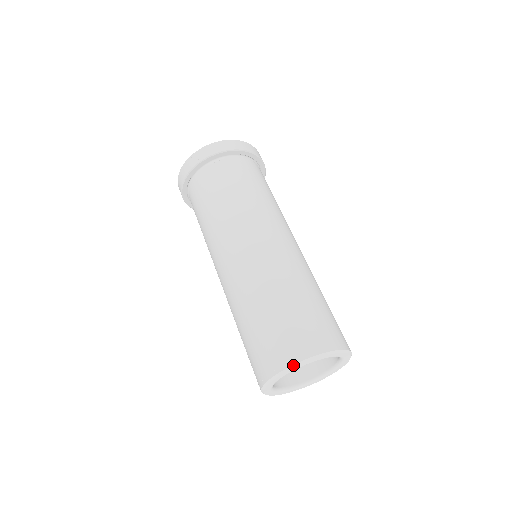
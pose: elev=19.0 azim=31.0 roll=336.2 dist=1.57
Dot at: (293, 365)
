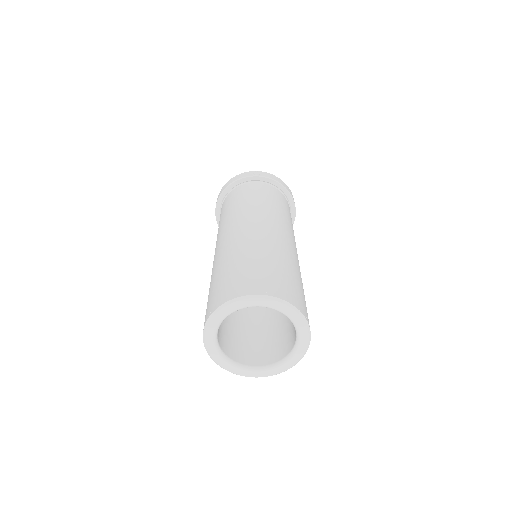
Dot at: (269, 296)
